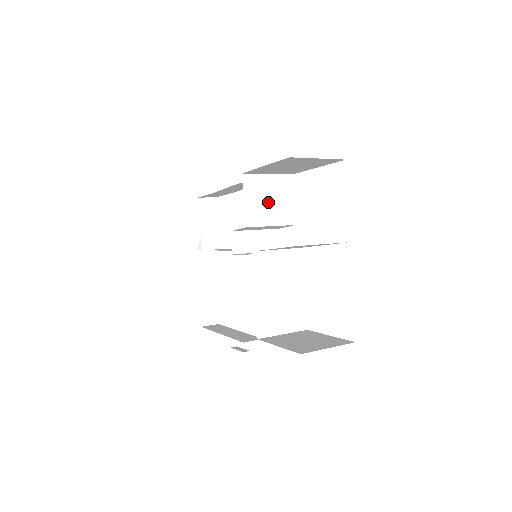
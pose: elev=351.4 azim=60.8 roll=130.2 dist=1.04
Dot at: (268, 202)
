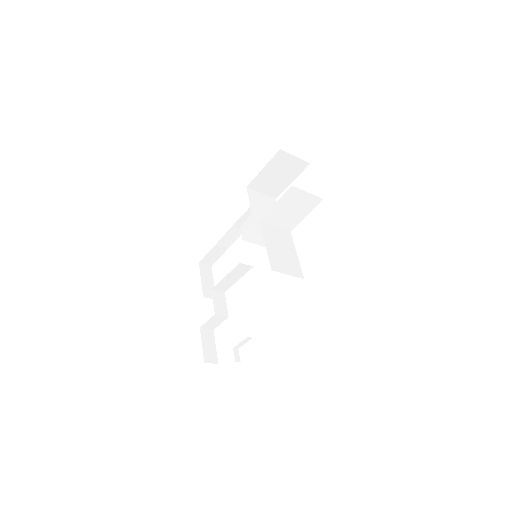
Dot at: (264, 206)
